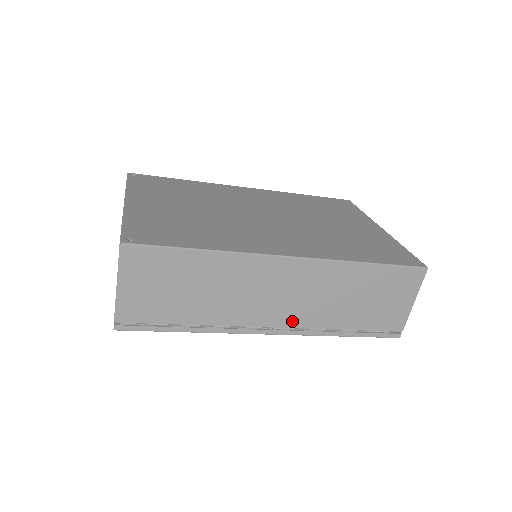
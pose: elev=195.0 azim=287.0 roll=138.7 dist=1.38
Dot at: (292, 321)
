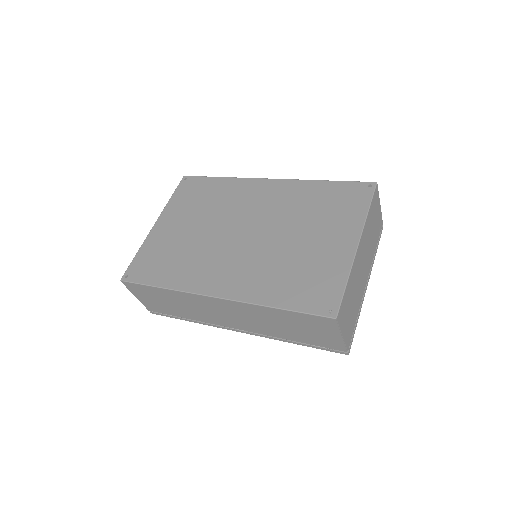
Dot at: (247, 328)
